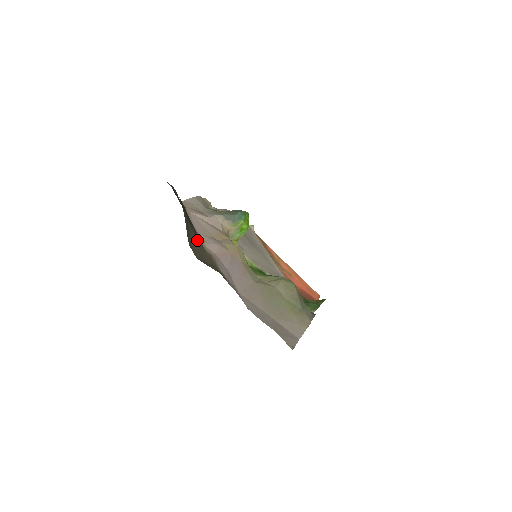
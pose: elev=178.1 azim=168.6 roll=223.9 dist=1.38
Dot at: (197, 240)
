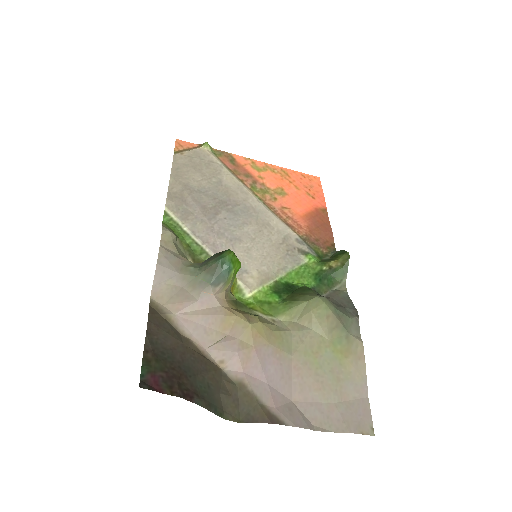
Dot at: (221, 386)
